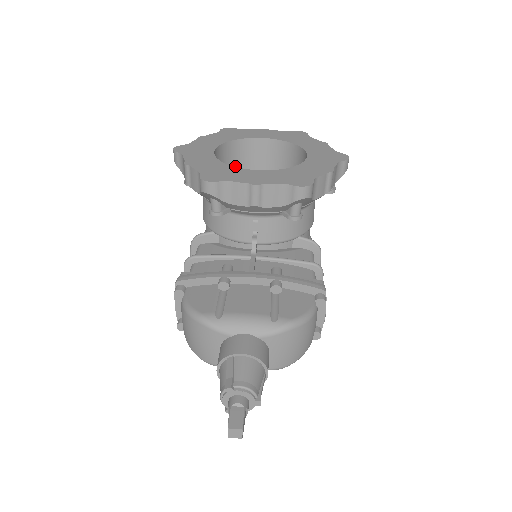
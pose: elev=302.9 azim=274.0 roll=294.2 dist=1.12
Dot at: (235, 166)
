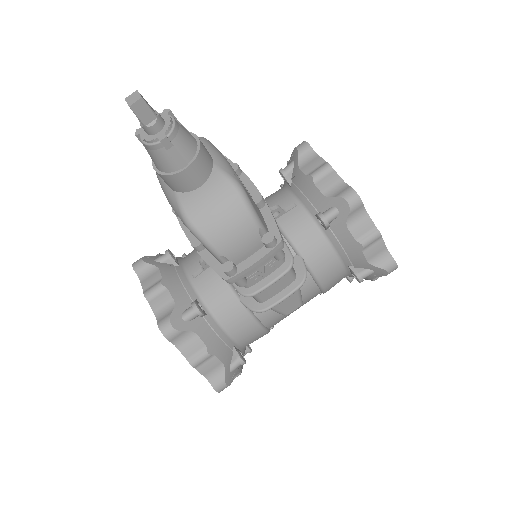
Dot at: occluded
